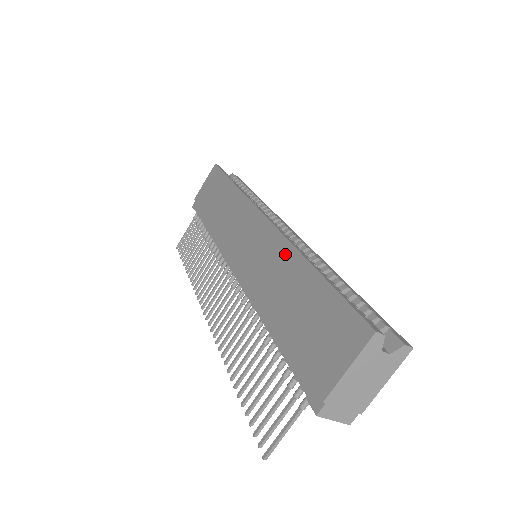
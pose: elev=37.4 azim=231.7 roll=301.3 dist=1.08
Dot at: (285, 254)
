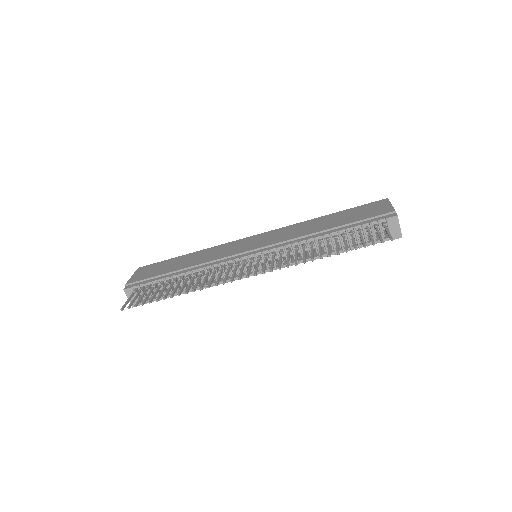
Dot at: (299, 225)
